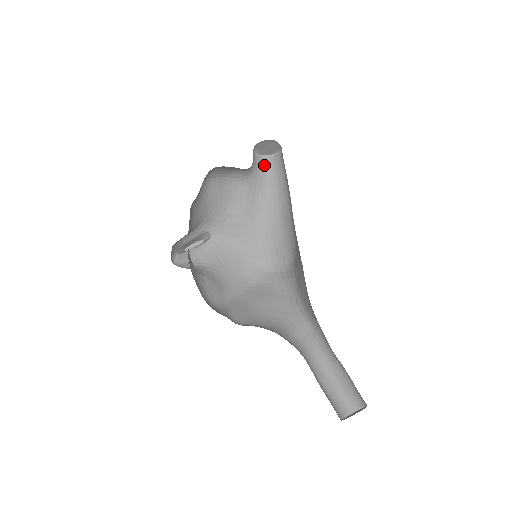
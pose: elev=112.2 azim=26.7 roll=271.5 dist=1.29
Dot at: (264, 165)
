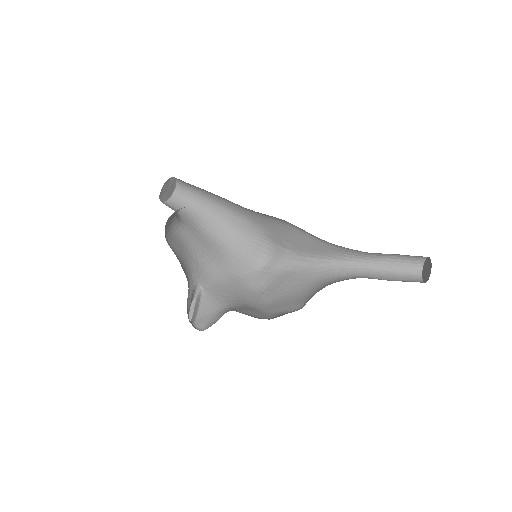
Dot at: (176, 206)
